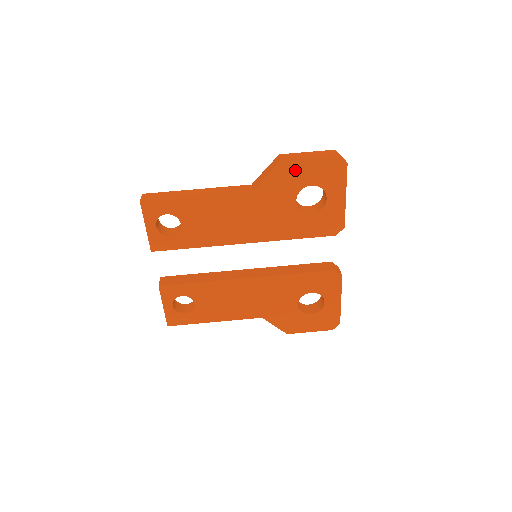
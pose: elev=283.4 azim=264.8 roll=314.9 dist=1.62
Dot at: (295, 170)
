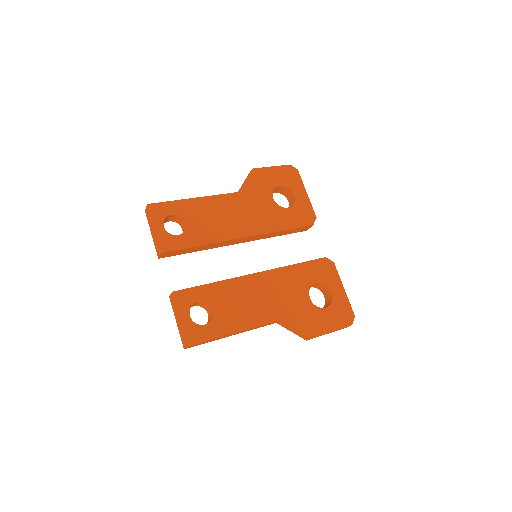
Dot at: (264, 175)
